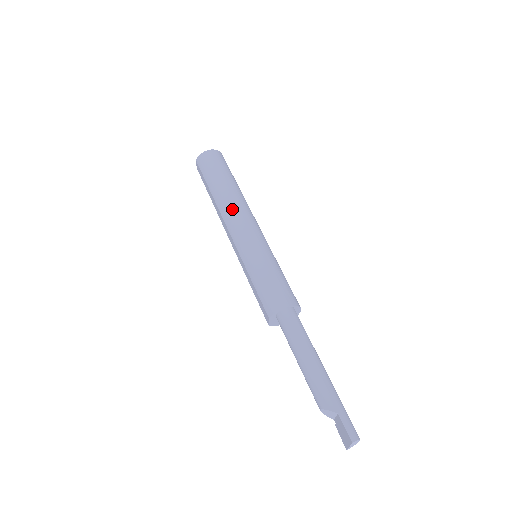
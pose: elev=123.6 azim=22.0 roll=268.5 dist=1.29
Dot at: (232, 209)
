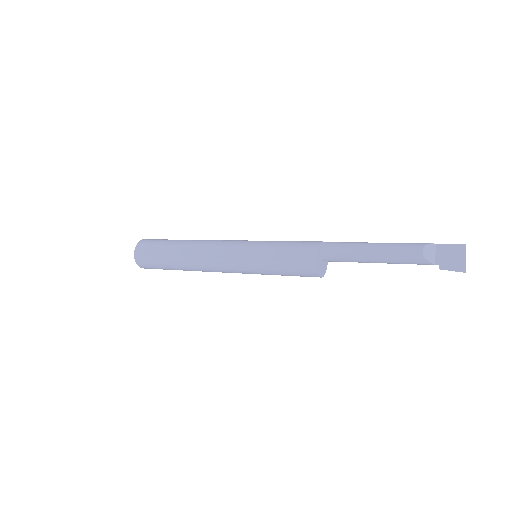
Dot at: (211, 240)
